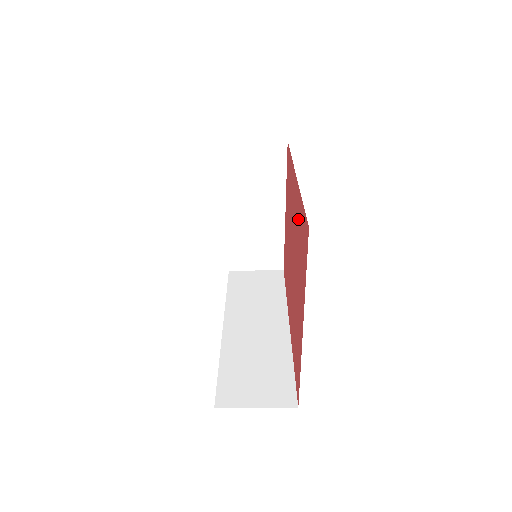
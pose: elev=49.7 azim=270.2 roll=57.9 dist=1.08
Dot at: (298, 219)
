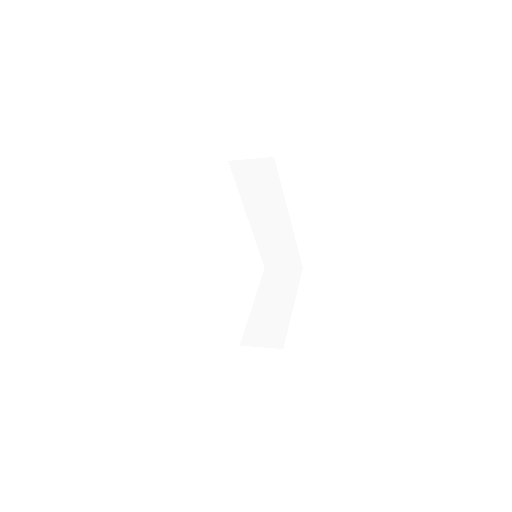
Dot at: occluded
